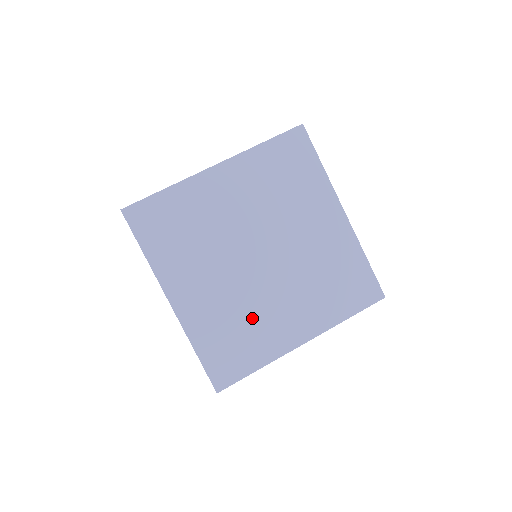
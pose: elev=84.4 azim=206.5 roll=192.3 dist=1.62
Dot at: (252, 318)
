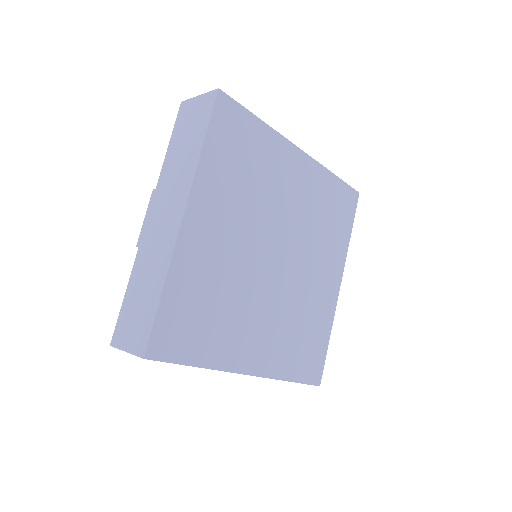
Dot at: (231, 307)
